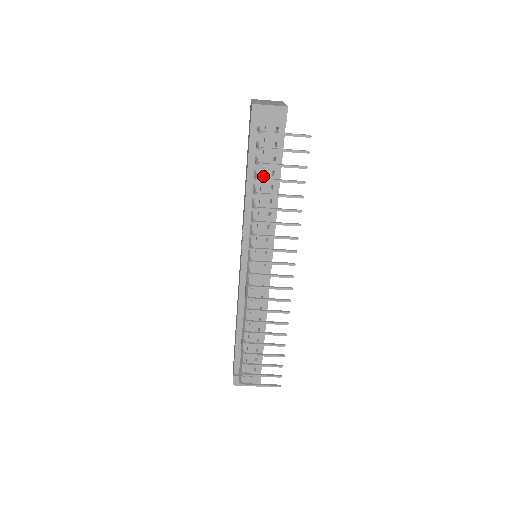
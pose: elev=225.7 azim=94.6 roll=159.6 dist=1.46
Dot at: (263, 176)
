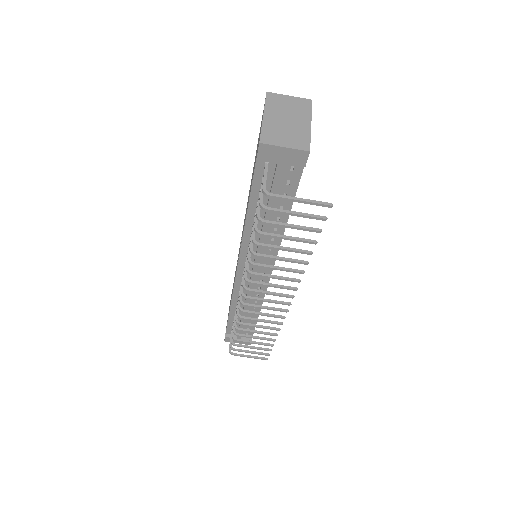
Dot at: (268, 212)
